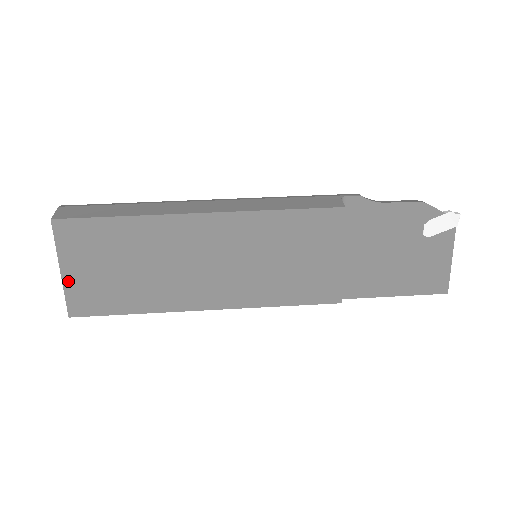
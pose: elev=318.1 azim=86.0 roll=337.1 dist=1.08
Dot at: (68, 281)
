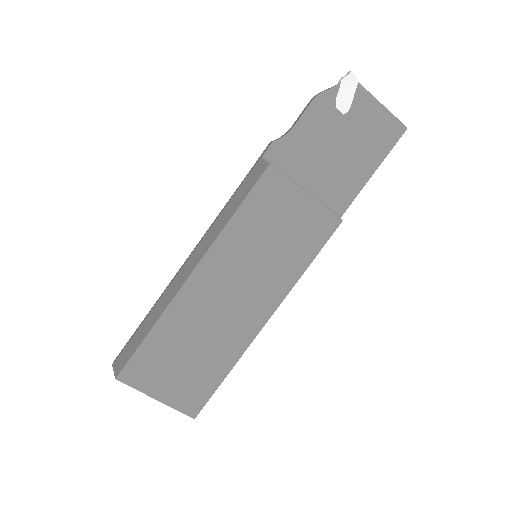
Dot at: (168, 400)
